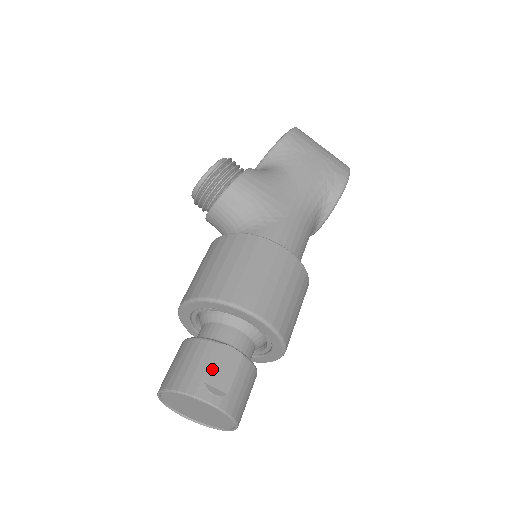
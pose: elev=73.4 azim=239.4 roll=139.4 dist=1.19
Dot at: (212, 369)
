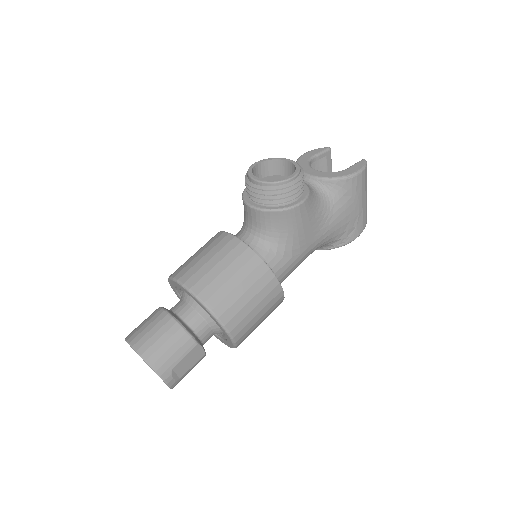
Dot at: (182, 361)
